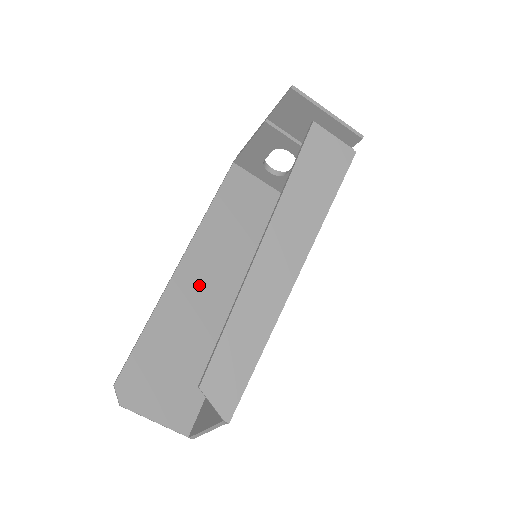
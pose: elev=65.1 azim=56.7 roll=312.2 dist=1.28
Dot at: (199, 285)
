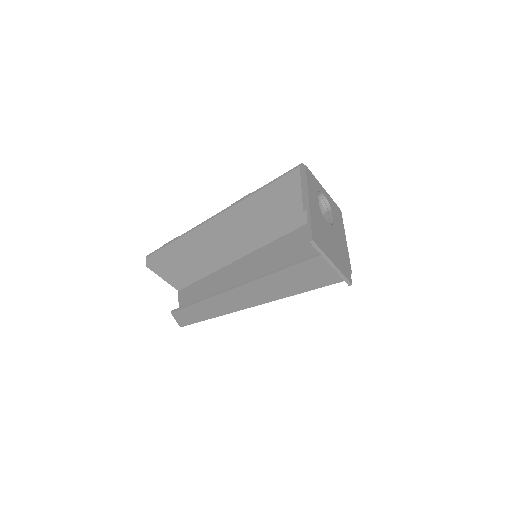
Dot at: (220, 234)
